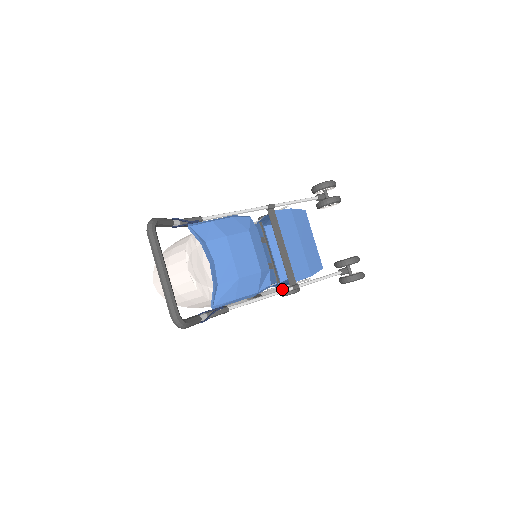
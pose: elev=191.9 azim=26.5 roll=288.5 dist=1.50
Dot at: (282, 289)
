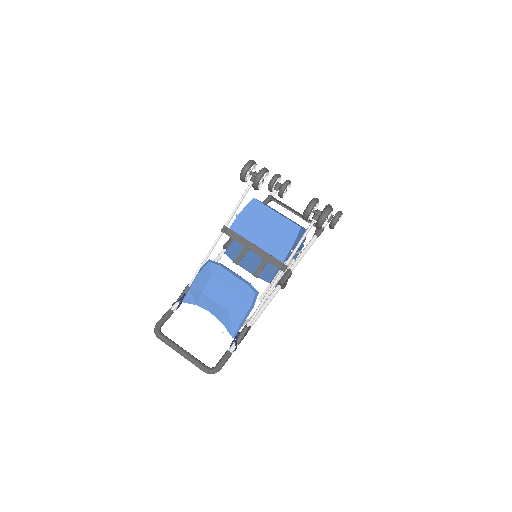
Dot at: occluded
